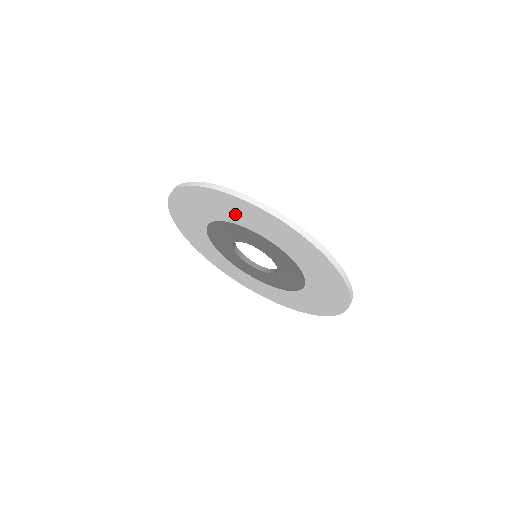
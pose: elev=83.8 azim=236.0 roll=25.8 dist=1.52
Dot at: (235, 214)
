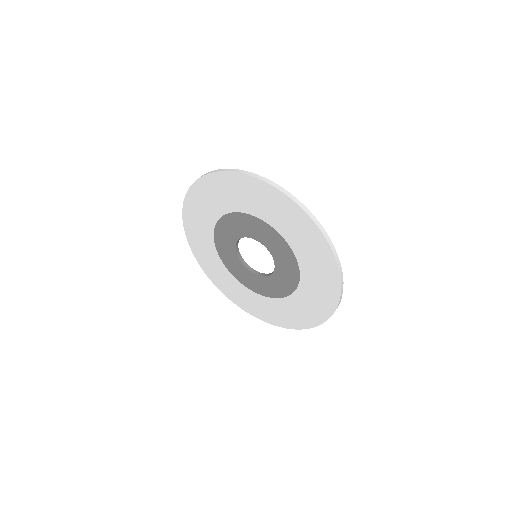
Dot at: (269, 210)
